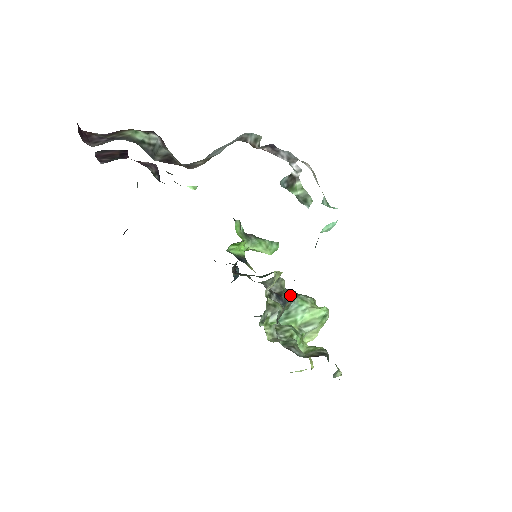
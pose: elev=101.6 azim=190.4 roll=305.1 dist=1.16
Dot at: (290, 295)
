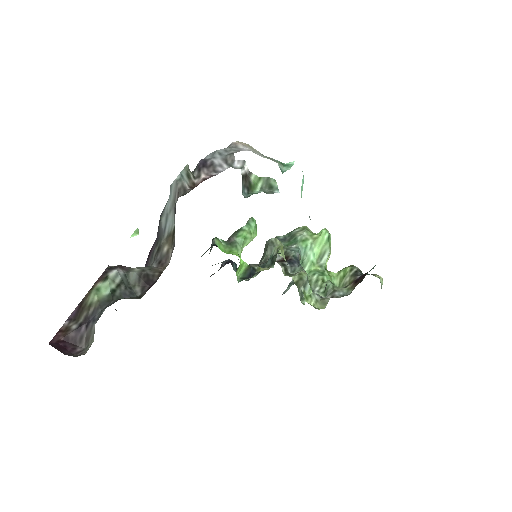
Dot at: (292, 247)
